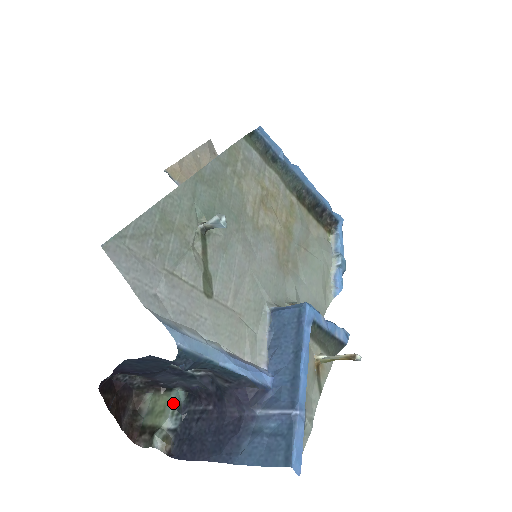
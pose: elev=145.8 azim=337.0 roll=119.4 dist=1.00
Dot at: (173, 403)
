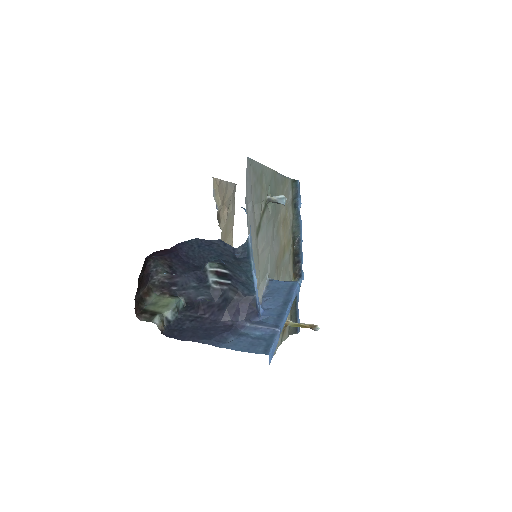
Dot at: (176, 304)
